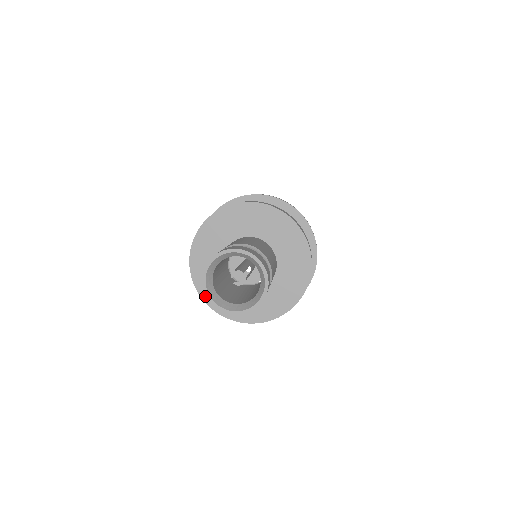
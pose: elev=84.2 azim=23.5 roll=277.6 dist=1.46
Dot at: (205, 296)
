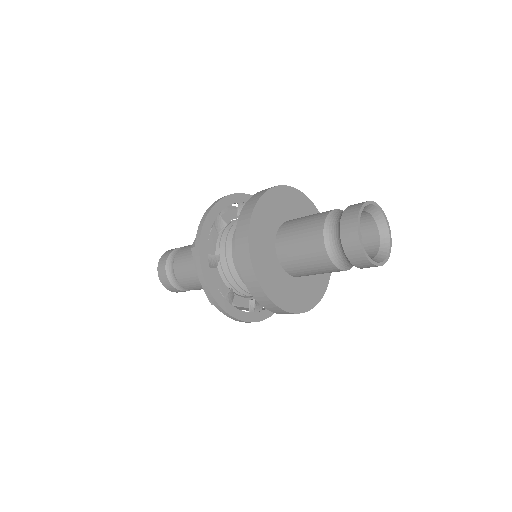
Dot at: (255, 217)
